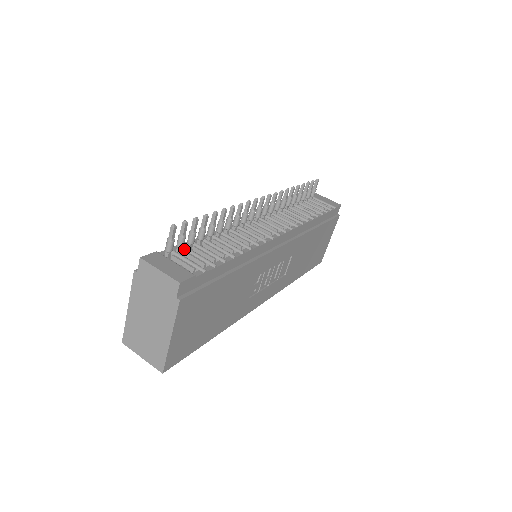
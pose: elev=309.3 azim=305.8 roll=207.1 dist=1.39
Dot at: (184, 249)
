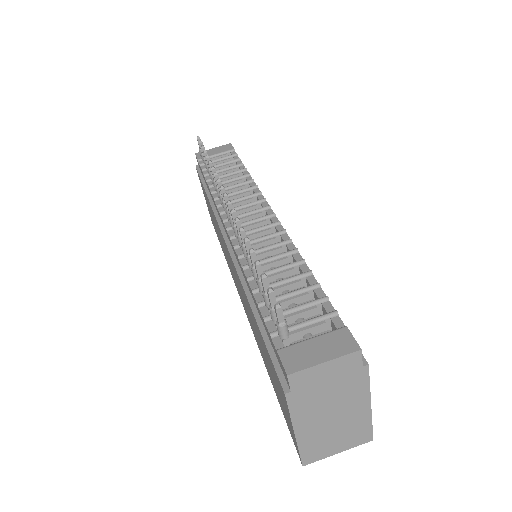
Dot at: occluded
